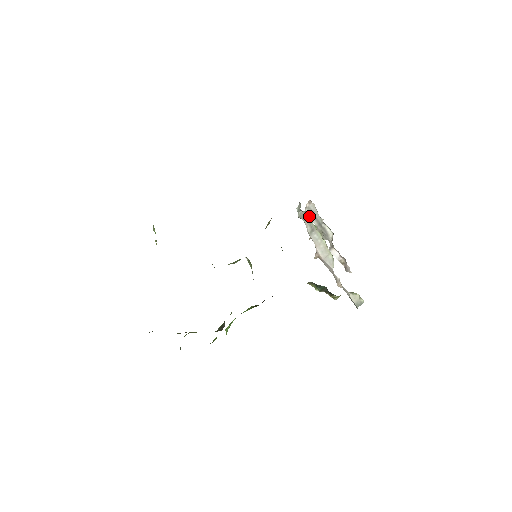
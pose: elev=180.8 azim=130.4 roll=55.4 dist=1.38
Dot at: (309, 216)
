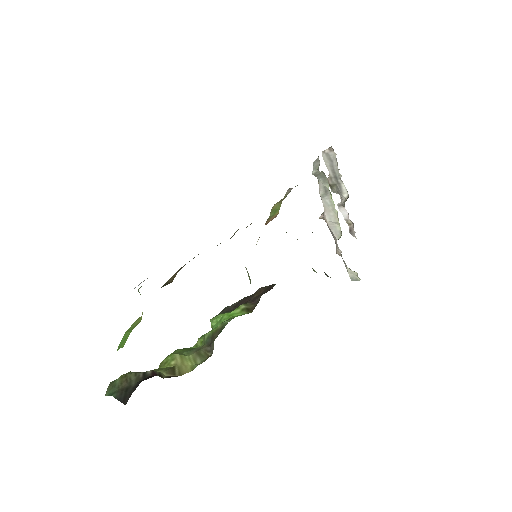
Dot at: (326, 178)
